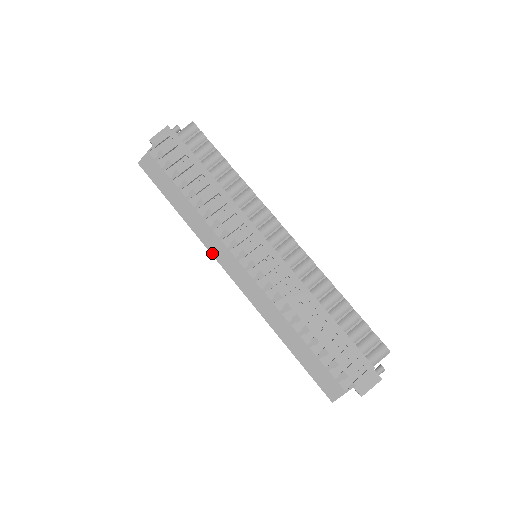
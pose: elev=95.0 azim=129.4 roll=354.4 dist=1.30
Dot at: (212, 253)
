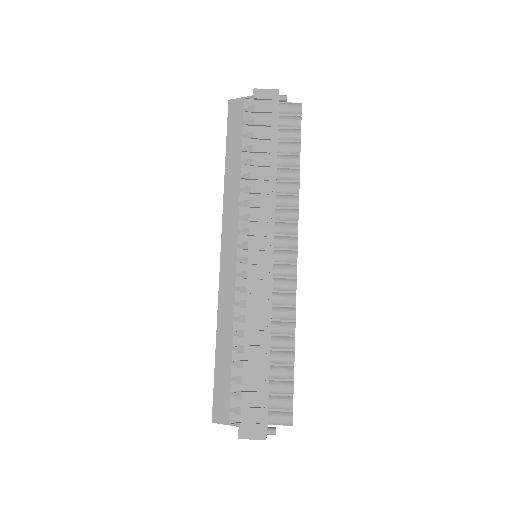
Dot at: (223, 223)
